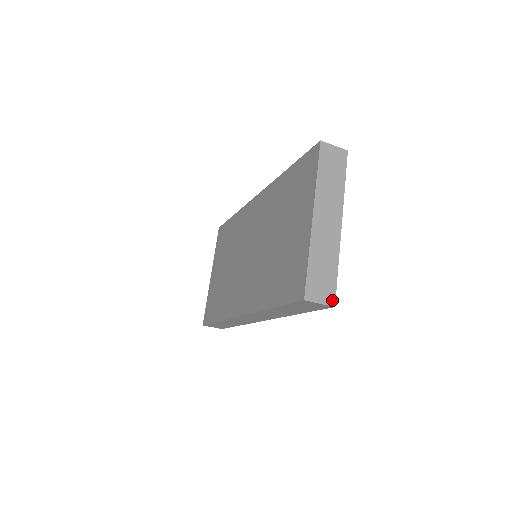
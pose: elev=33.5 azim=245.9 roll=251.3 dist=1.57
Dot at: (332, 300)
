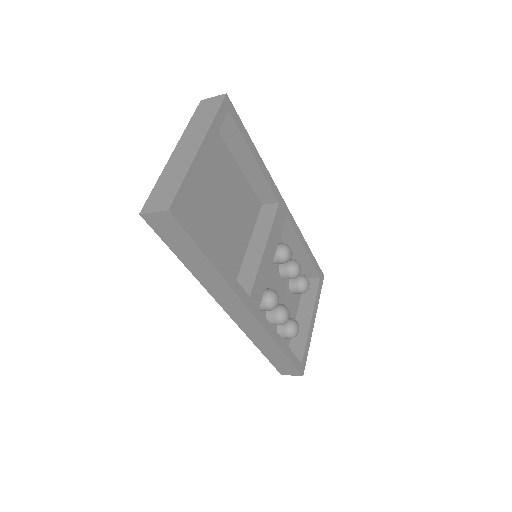
Dot at: (168, 206)
